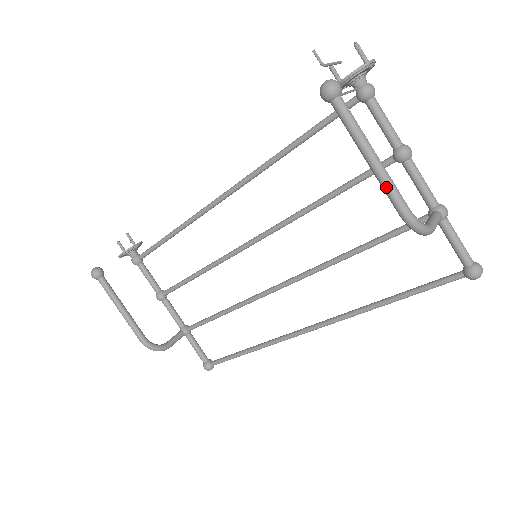
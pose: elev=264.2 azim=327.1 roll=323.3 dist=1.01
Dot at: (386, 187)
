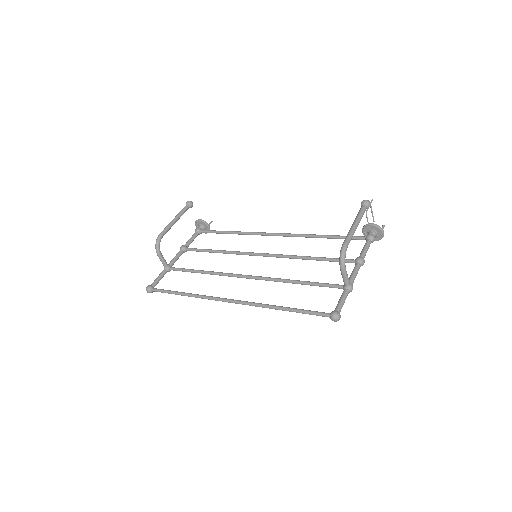
Dot at: (349, 233)
